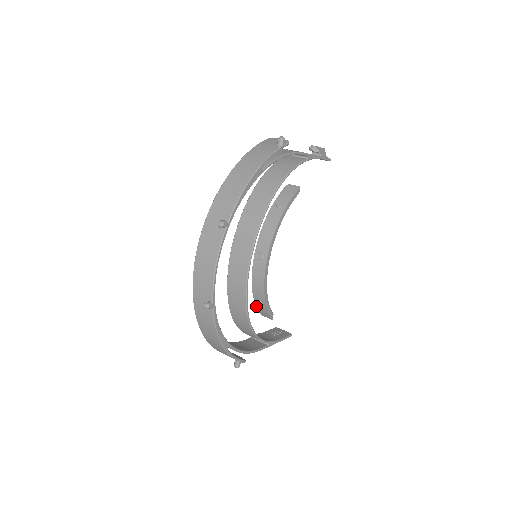
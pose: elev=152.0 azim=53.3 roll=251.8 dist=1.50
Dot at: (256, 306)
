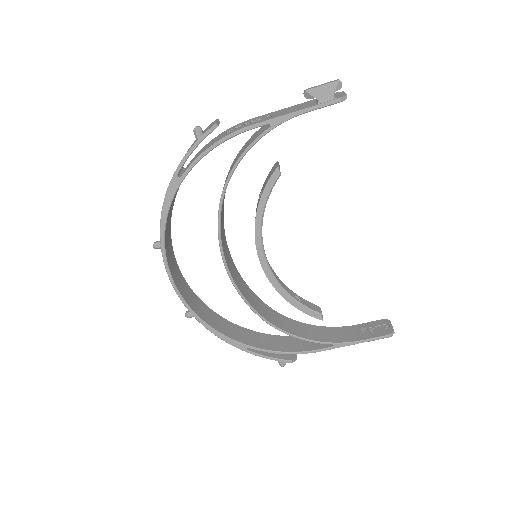
Dot at: occluded
